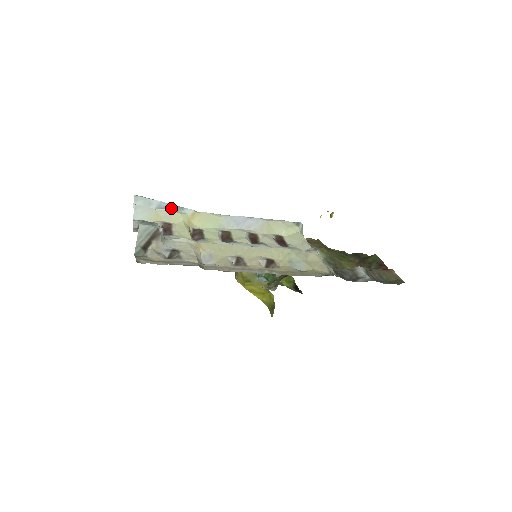
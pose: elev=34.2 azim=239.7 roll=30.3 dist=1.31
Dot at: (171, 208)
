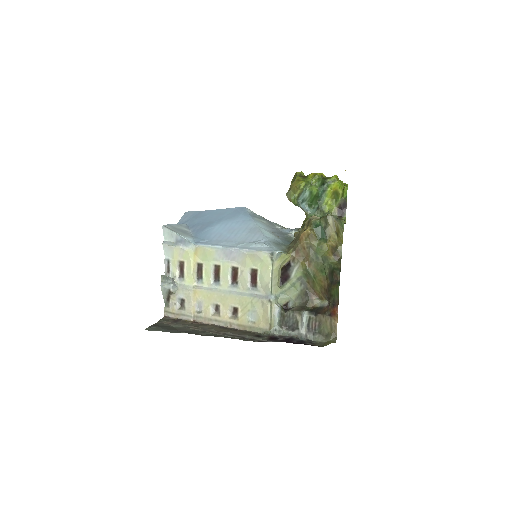
Dot at: (183, 243)
